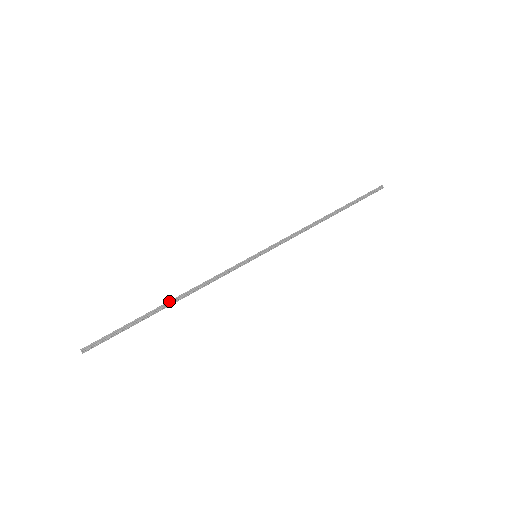
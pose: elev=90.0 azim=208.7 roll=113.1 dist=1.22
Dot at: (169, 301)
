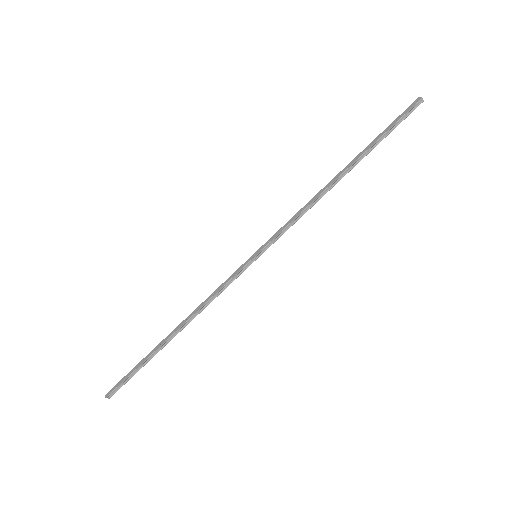
Dot at: (173, 334)
